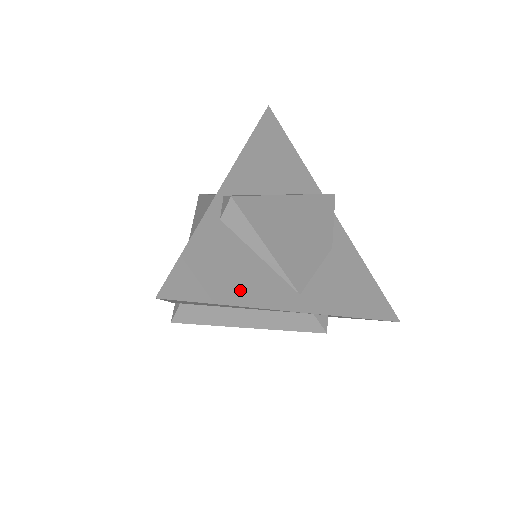
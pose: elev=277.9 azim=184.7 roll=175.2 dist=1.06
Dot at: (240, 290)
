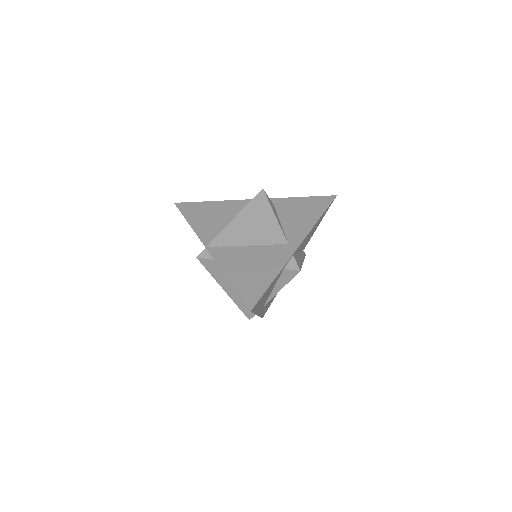
Dot at: occluded
